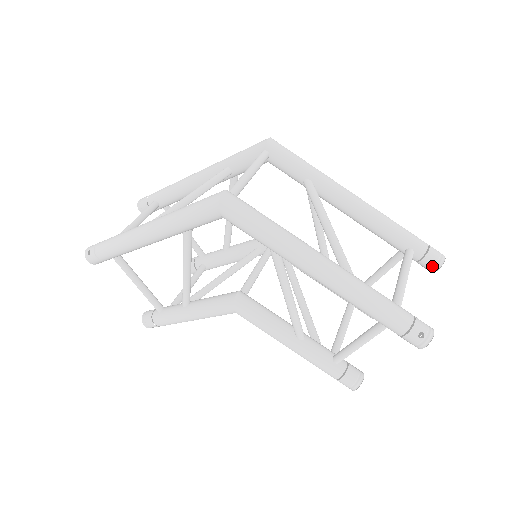
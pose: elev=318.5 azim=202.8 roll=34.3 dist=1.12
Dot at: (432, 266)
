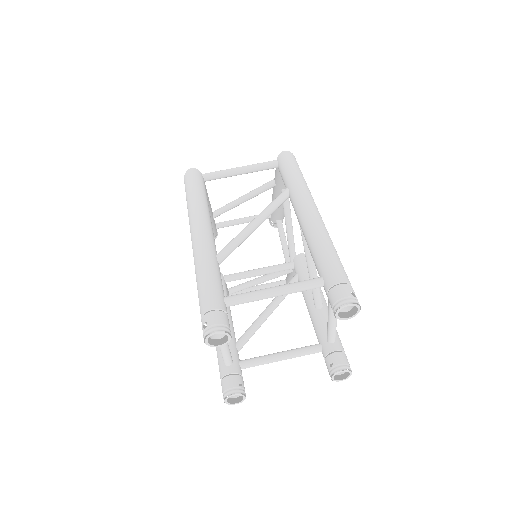
Dot at: (332, 306)
